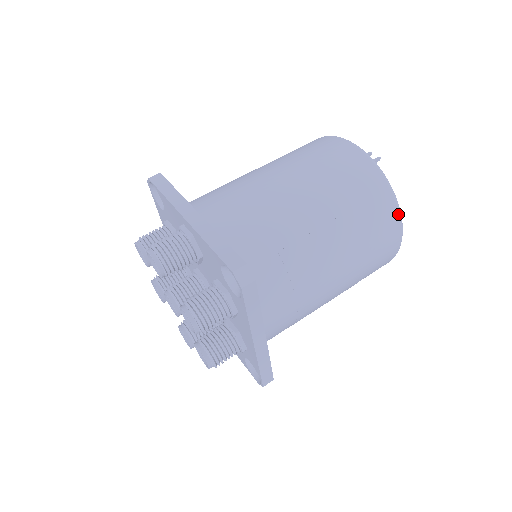
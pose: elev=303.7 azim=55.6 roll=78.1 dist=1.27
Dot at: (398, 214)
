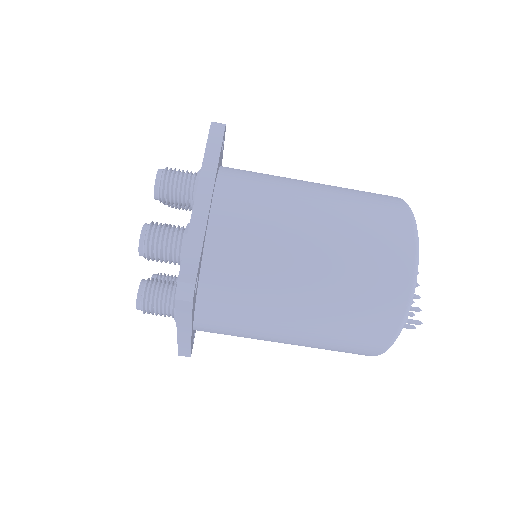
Dot at: occluded
